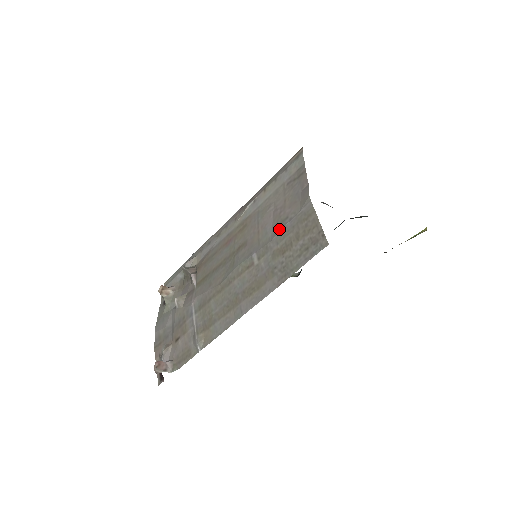
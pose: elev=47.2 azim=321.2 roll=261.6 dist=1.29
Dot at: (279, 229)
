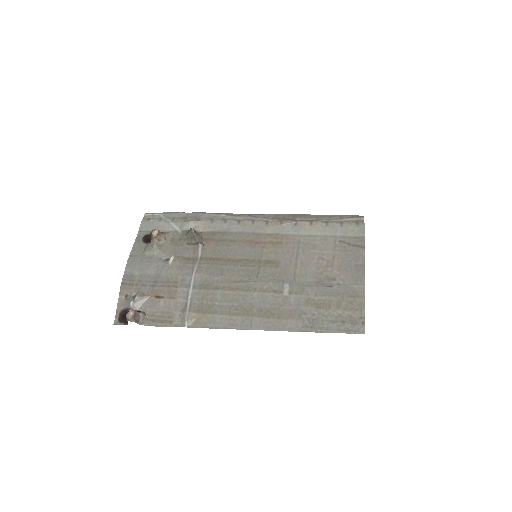
Dot at: (323, 284)
